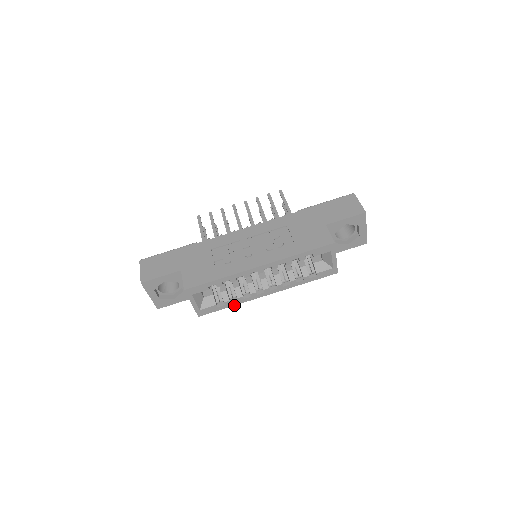
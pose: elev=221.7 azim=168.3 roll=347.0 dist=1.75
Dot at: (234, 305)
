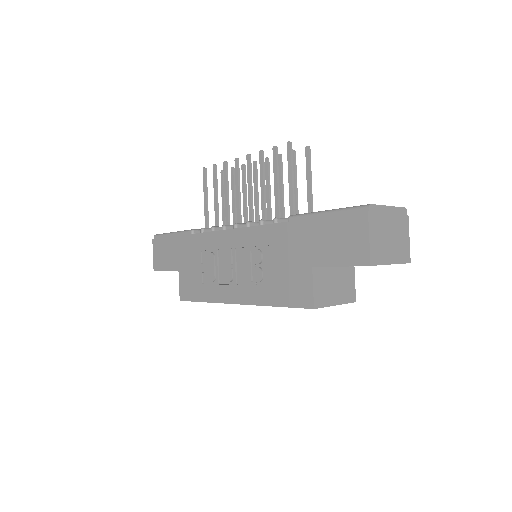
Dot at: occluded
